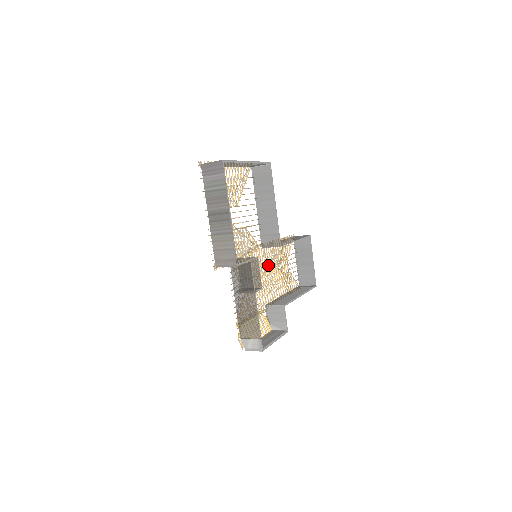
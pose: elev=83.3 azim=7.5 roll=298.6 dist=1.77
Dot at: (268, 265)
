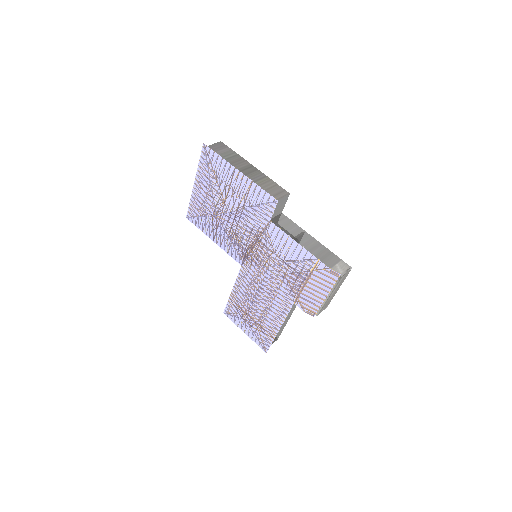
Dot at: occluded
